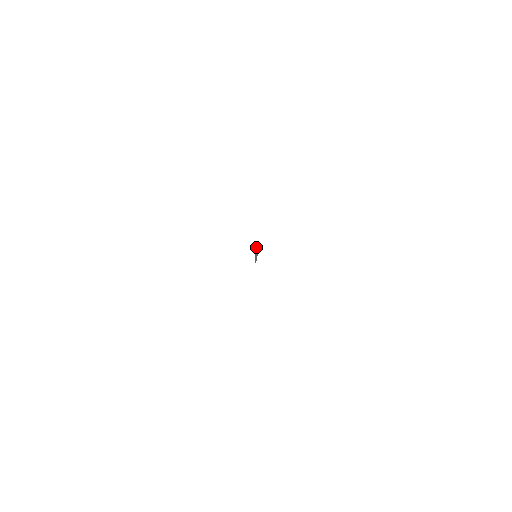
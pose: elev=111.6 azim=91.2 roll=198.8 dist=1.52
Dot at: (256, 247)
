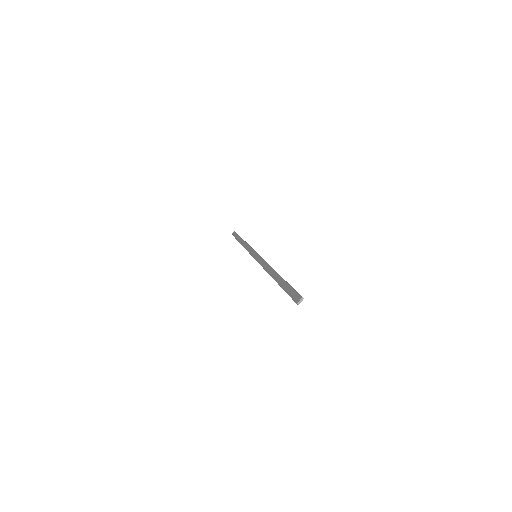
Dot at: (298, 302)
